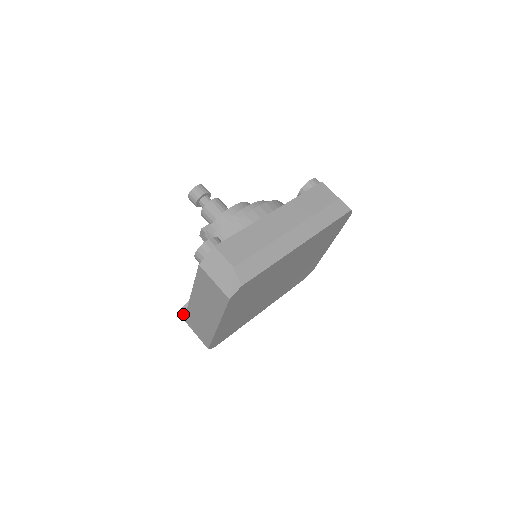
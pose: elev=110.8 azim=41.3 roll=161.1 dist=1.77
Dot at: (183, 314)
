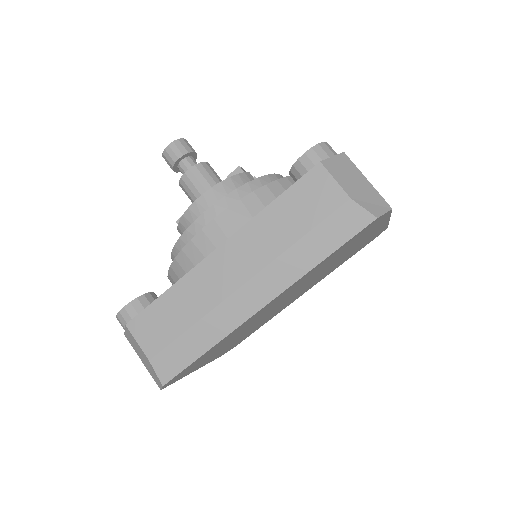
Dot at: occluded
